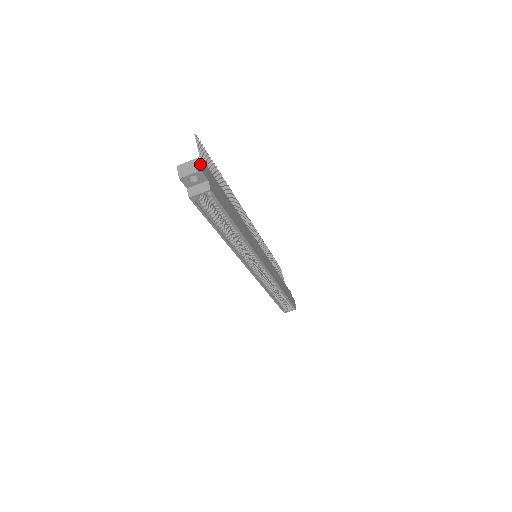
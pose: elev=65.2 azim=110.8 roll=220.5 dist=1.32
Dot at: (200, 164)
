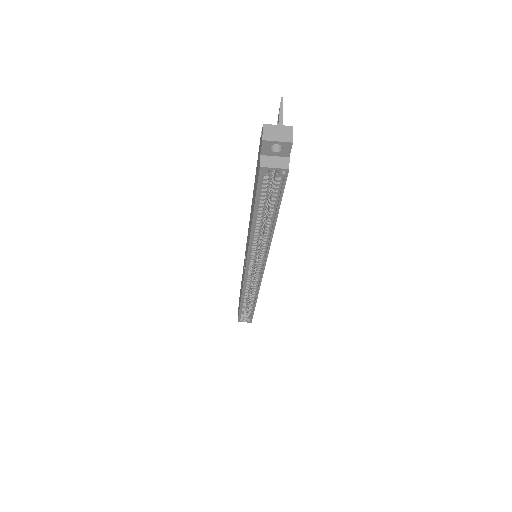
Dot at: (292, 135)
